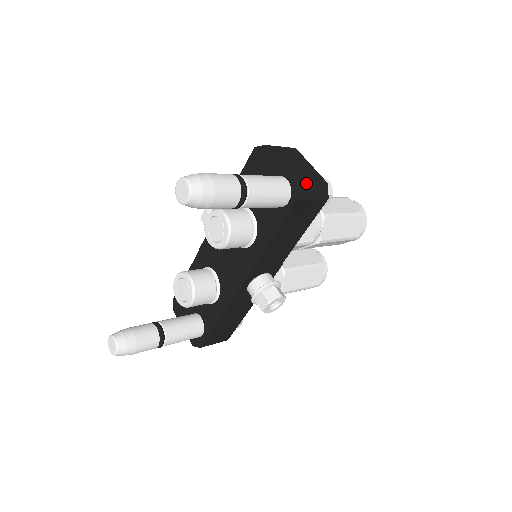
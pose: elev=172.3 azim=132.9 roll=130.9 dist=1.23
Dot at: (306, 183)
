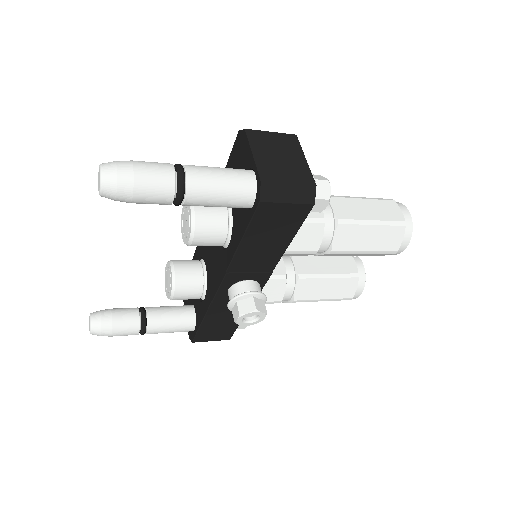
Dot at: (277, 182)
